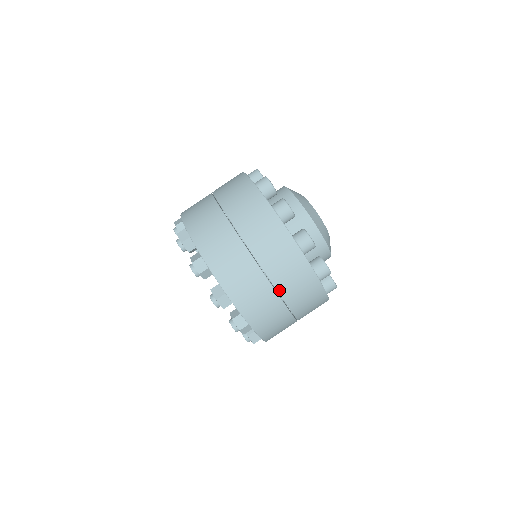
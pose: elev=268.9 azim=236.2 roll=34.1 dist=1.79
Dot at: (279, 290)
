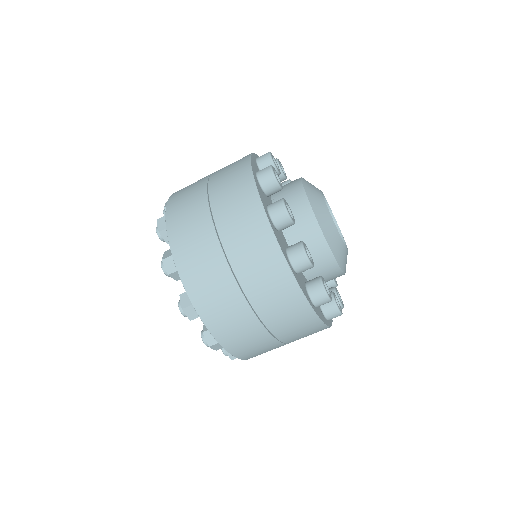
Dot at: (281, 339)
